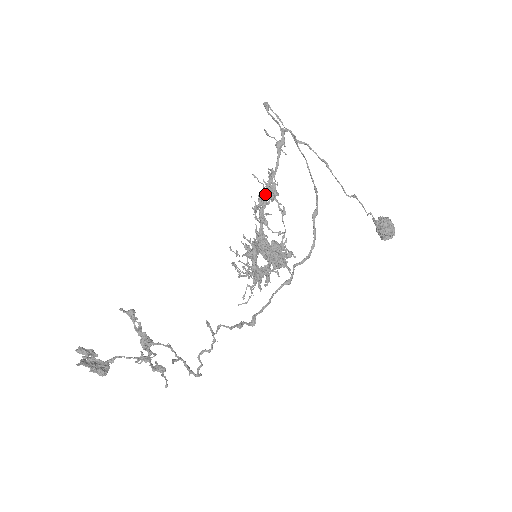
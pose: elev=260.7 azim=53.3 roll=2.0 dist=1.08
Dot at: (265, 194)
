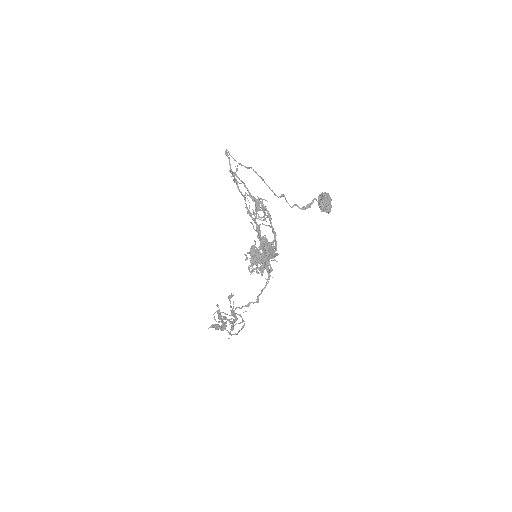
Dot at: (247, 213)
